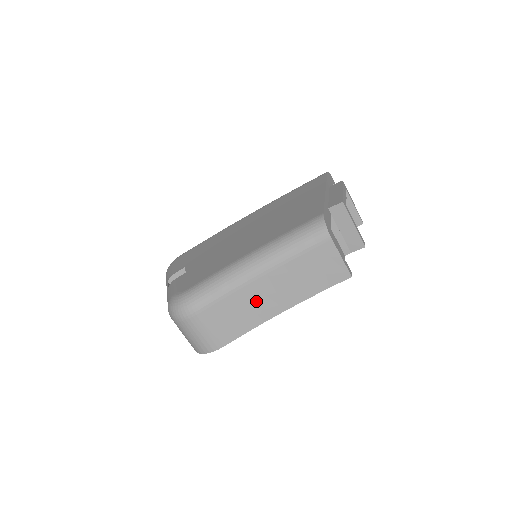
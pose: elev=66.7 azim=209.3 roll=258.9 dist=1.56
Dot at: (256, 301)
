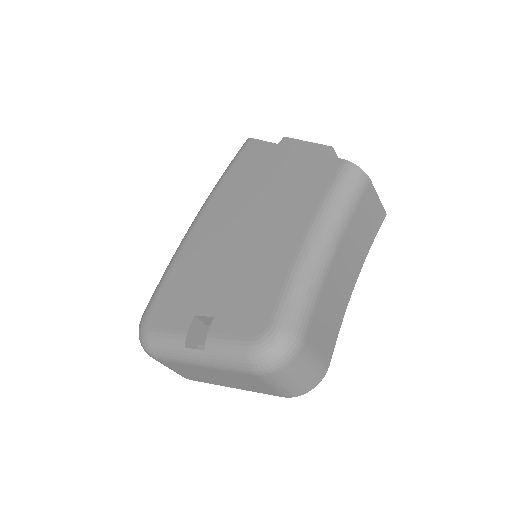
Dot at: (337, 289)
